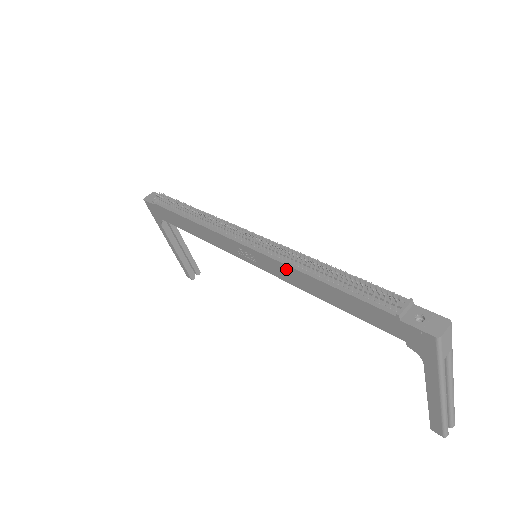
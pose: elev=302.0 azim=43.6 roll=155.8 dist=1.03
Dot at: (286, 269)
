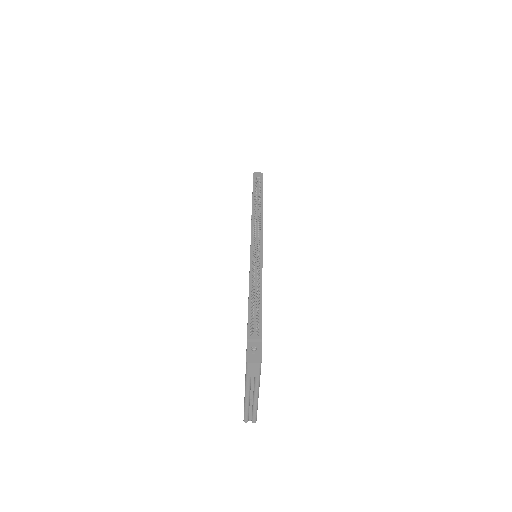
Dot at: occluded
